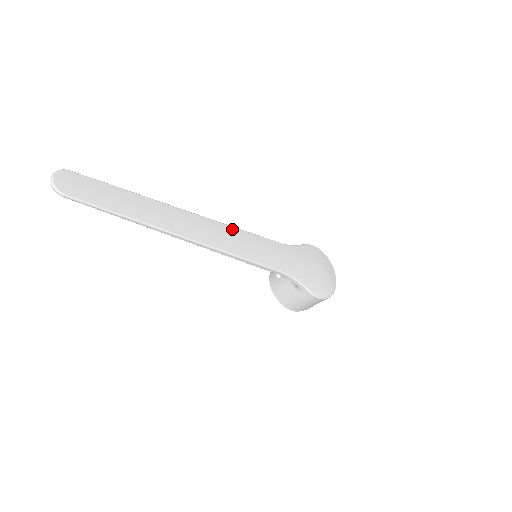
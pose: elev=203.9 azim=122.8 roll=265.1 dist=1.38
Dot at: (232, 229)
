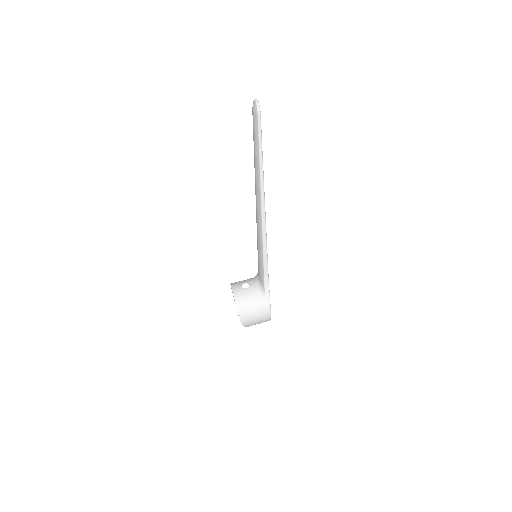
Dot at: occluded
